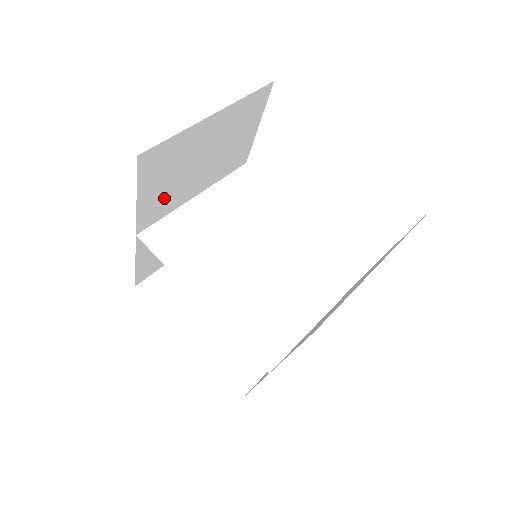
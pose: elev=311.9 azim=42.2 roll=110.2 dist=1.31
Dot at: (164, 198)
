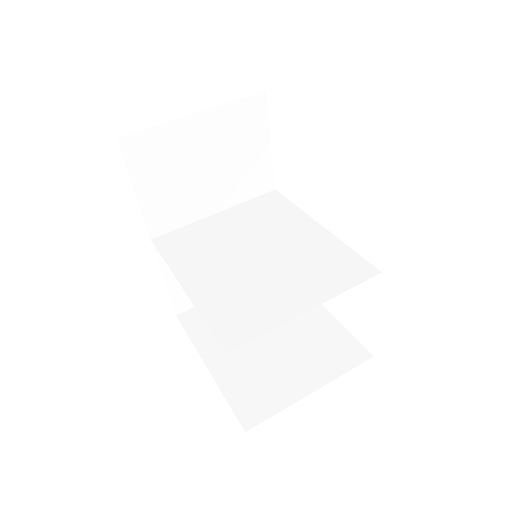
Dot at: (172, 202)
